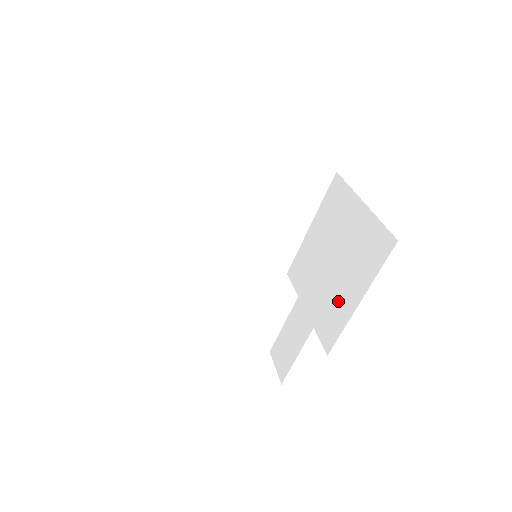
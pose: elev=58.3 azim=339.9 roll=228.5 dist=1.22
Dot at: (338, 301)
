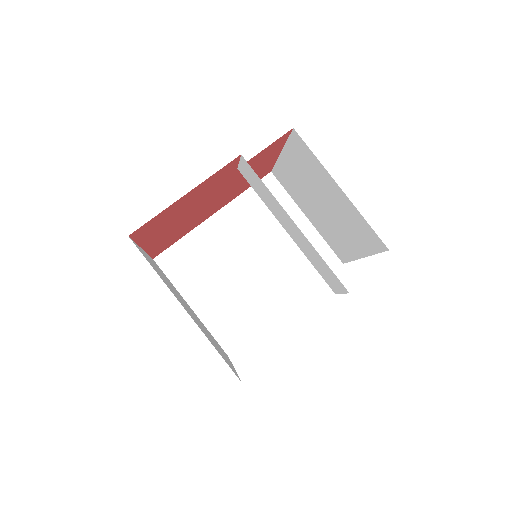
Dot at: (346, 214)
